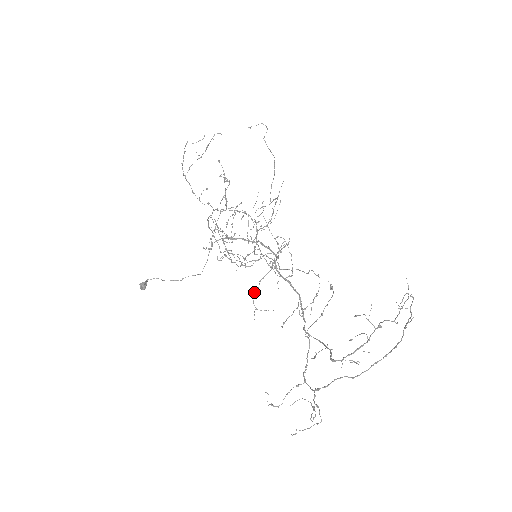
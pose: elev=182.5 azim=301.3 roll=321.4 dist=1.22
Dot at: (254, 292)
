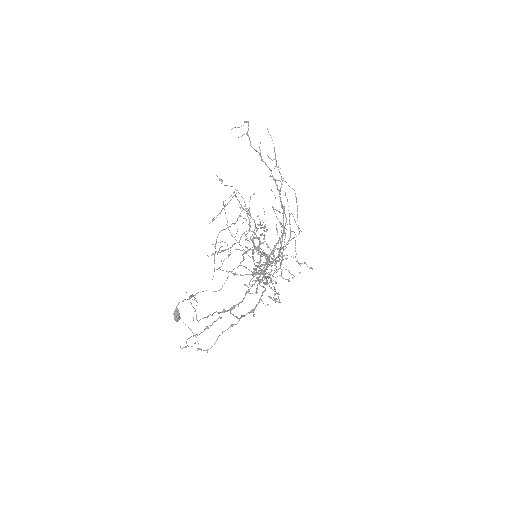
Dot at: (214, 255)
